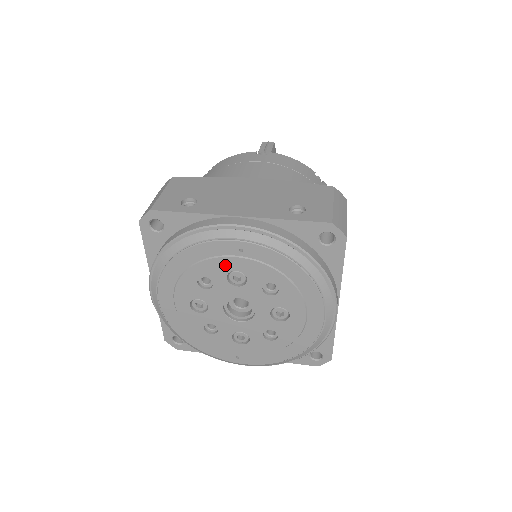
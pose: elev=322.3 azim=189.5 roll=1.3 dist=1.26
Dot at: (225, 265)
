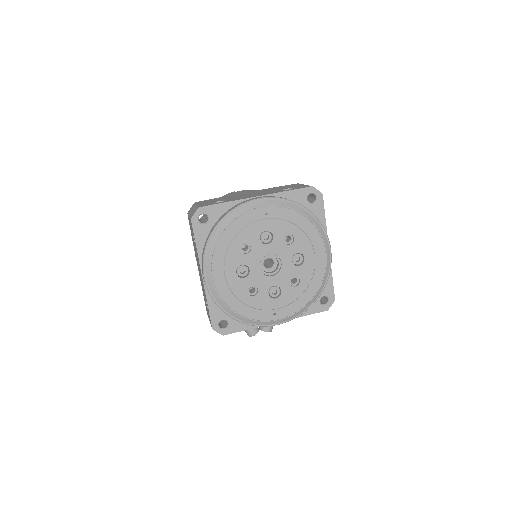
Dot at: (258, 228)
